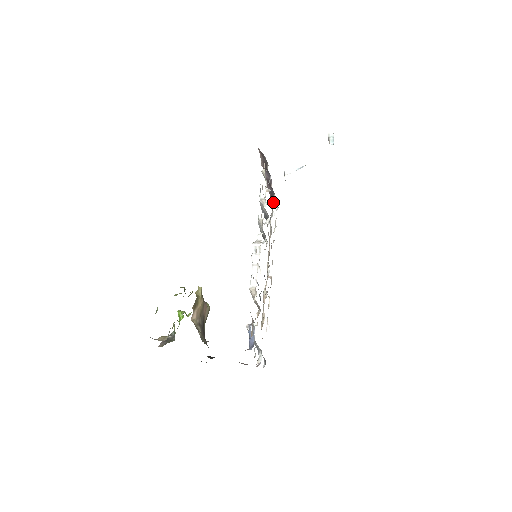
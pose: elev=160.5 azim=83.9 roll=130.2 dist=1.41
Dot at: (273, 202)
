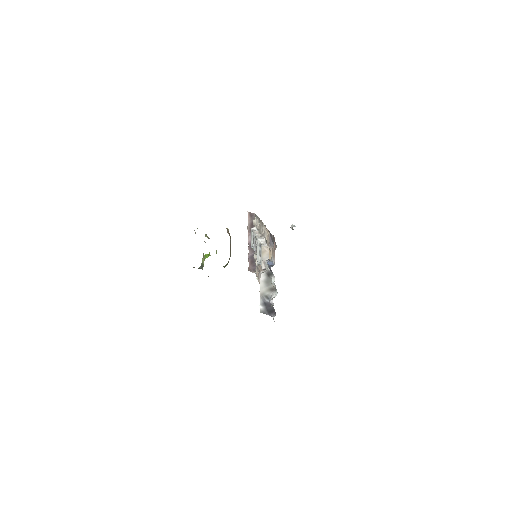
Dot at: (251, 270)
